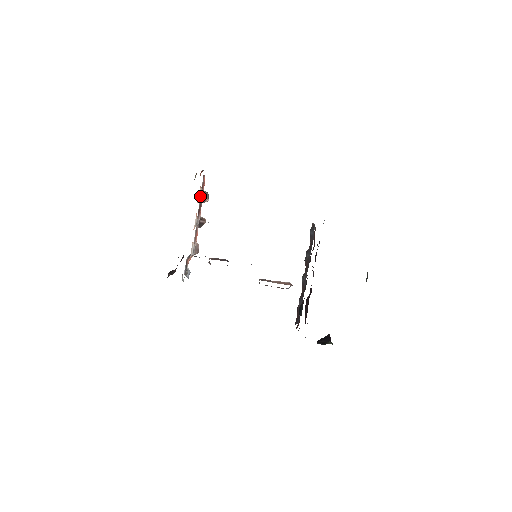
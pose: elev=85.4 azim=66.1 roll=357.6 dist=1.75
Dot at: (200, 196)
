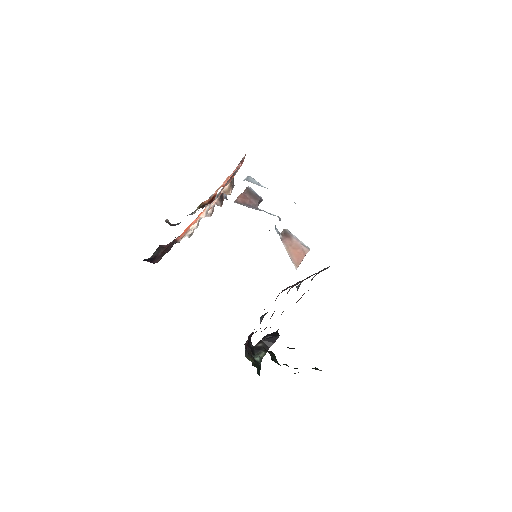
Dot at: (207, 209)
